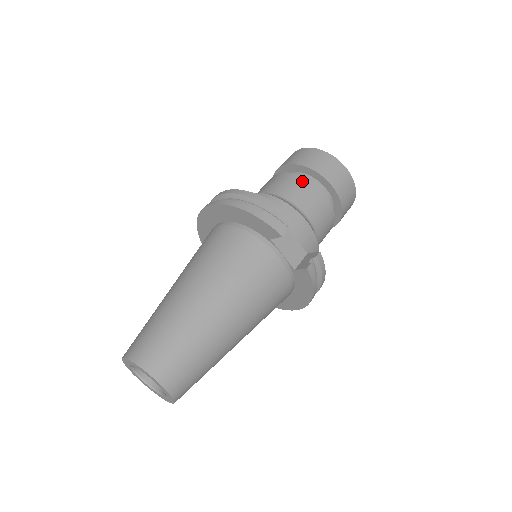
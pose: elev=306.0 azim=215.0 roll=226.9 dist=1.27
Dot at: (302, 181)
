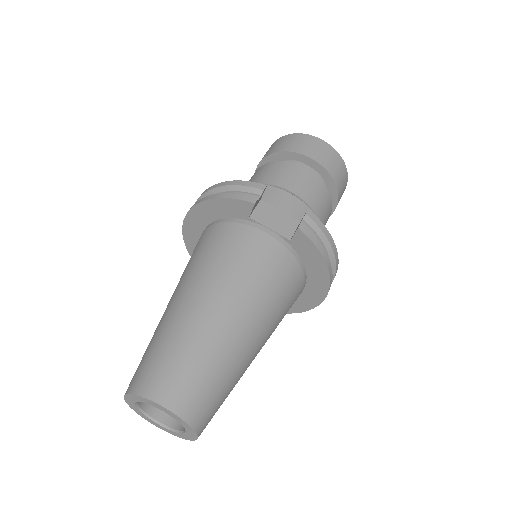
Dot at: (274, 164)
